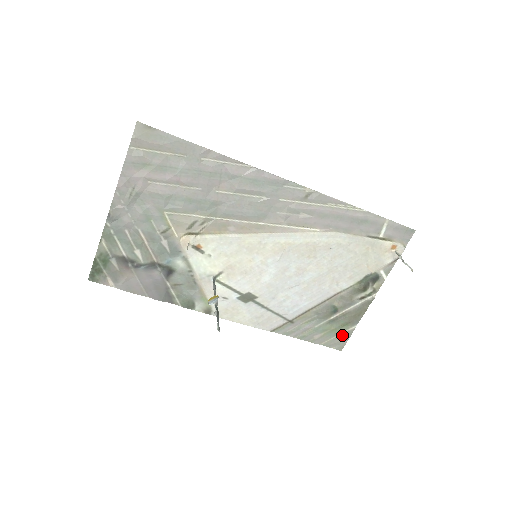
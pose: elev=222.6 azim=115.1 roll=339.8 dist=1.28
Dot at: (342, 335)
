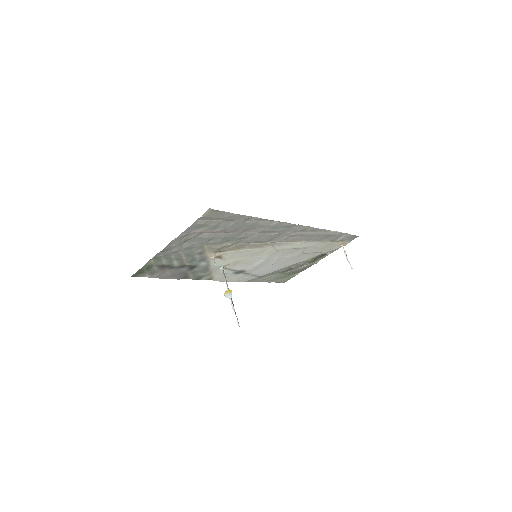
Dot at: (288, 277)
